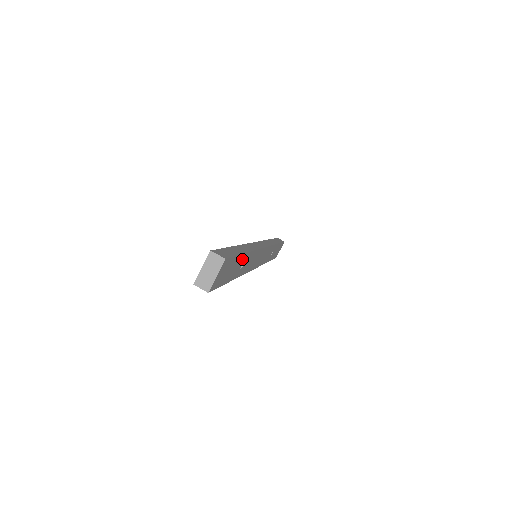
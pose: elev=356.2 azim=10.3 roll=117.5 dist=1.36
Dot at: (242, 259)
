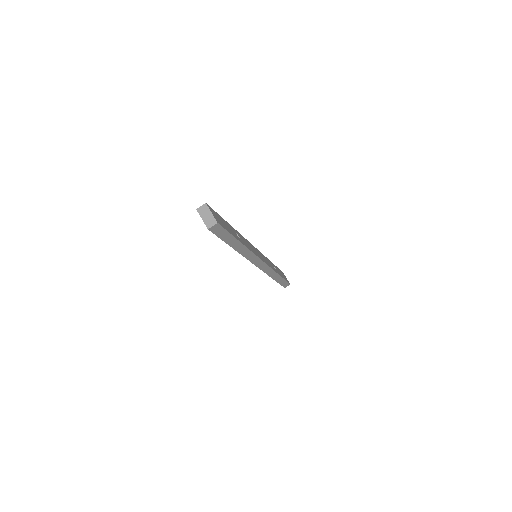
Dot at: (230, 227)
